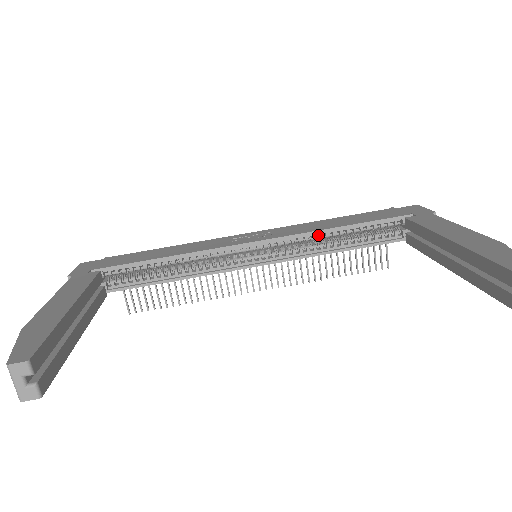
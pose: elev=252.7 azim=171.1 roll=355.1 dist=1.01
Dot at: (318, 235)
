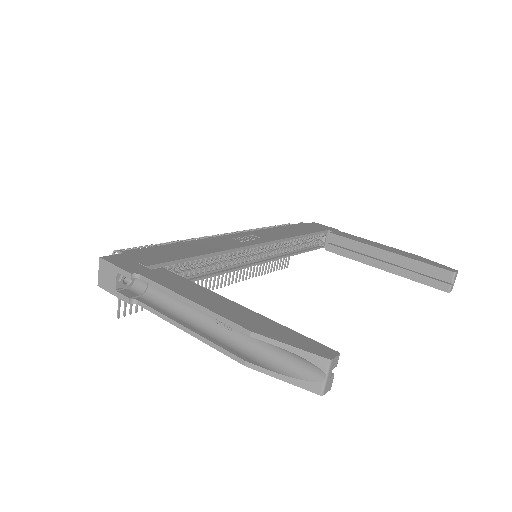
Dot at: (287, 241)
